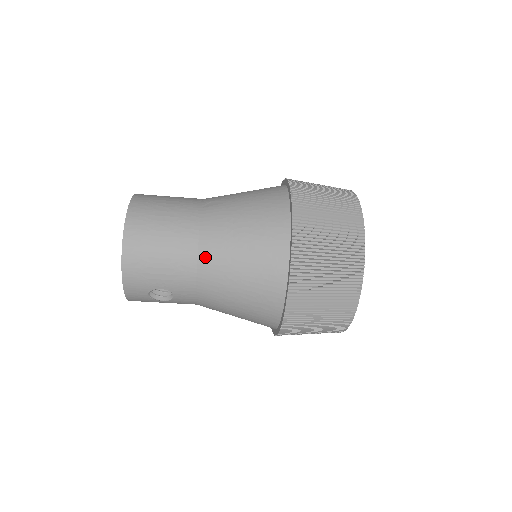
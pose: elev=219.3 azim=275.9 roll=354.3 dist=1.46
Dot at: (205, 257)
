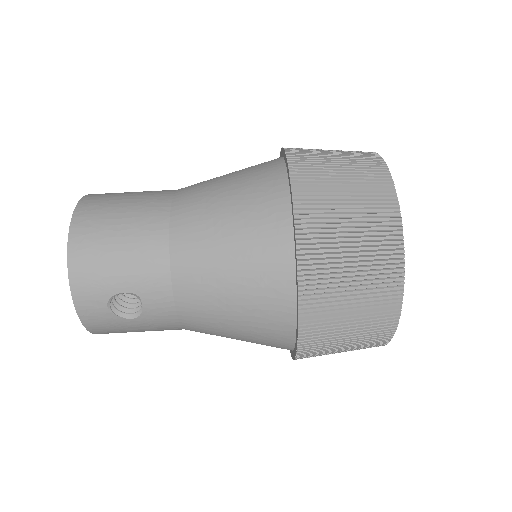
Dot at: (179, 235)
